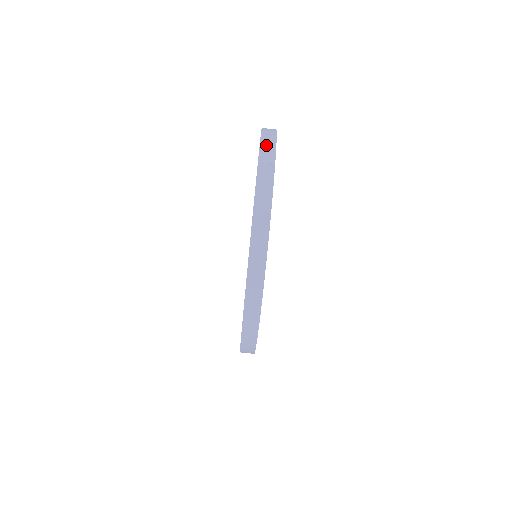
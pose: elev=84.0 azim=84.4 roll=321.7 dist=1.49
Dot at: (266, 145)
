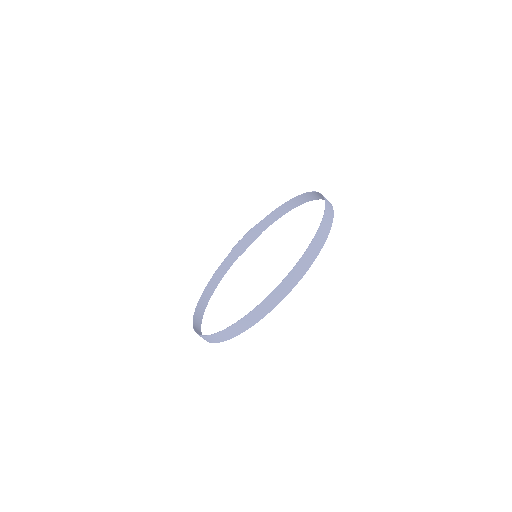
Dot at: (293, 276)
